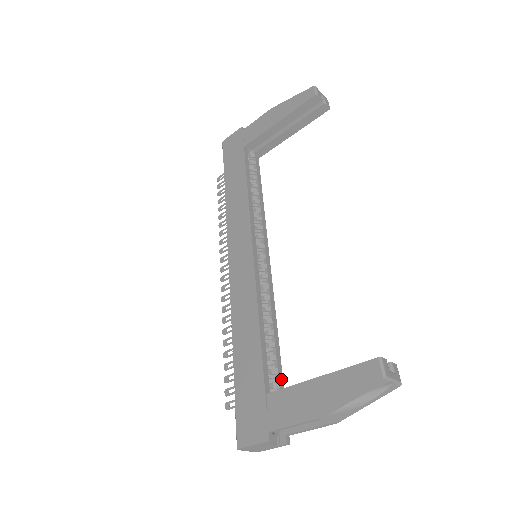
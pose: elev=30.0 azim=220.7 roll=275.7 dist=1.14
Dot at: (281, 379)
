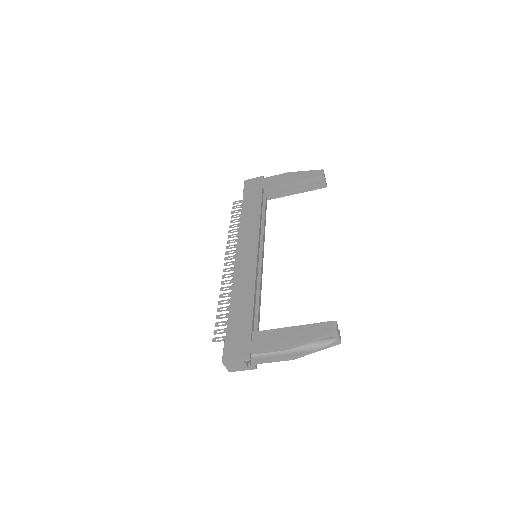
Dot at: occluded
